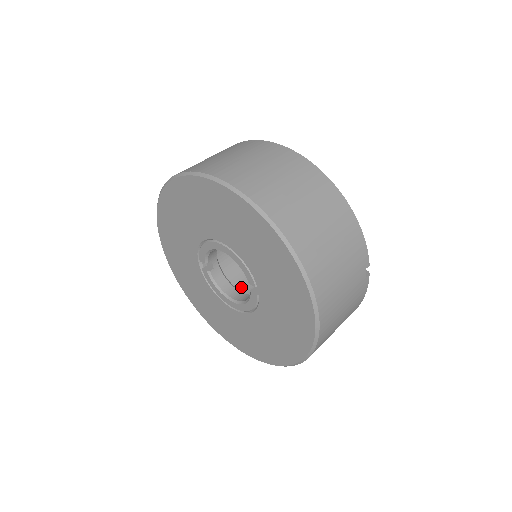
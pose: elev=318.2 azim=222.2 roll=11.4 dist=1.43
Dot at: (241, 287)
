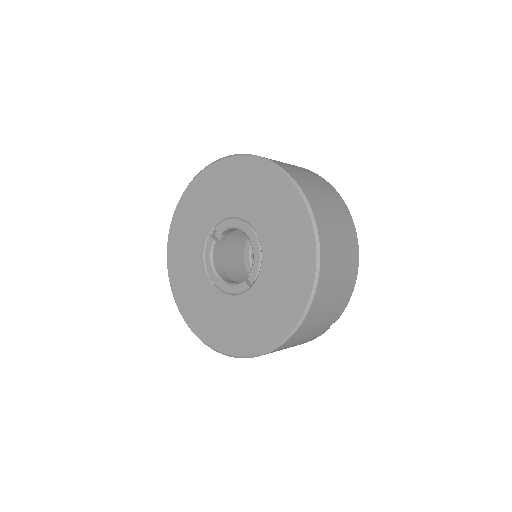
Dot at: (223, 269)
